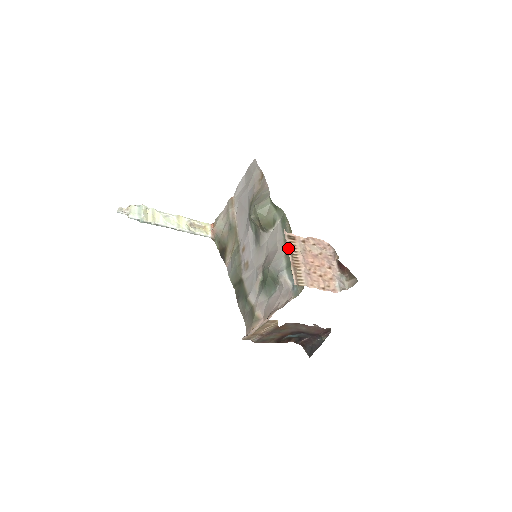
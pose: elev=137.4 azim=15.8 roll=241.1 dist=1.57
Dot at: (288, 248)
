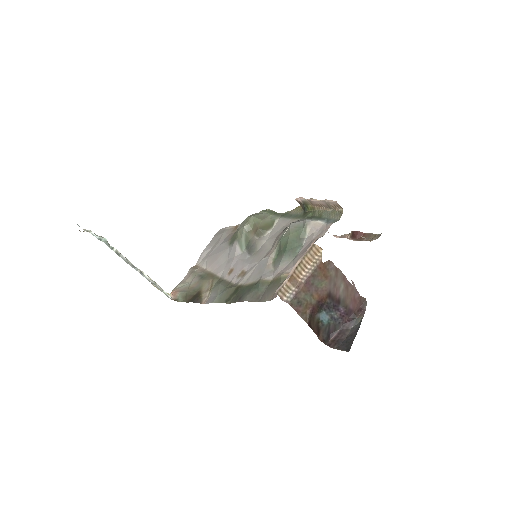
Dot at: (310, 198)
